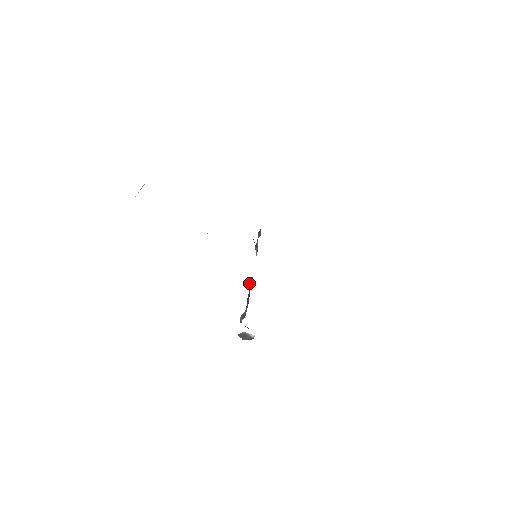
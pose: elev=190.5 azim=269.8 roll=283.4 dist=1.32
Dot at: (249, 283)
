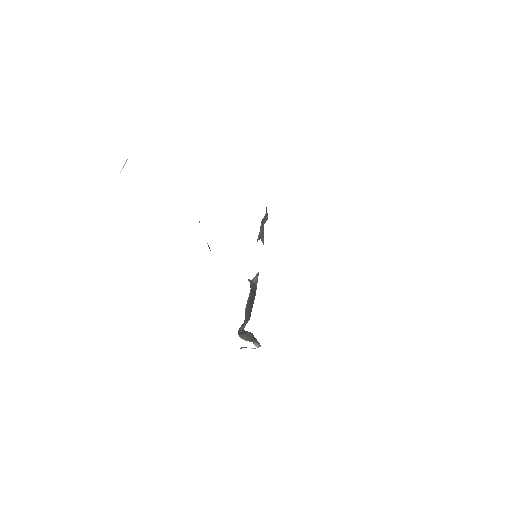
Dot at: (253, 281)
